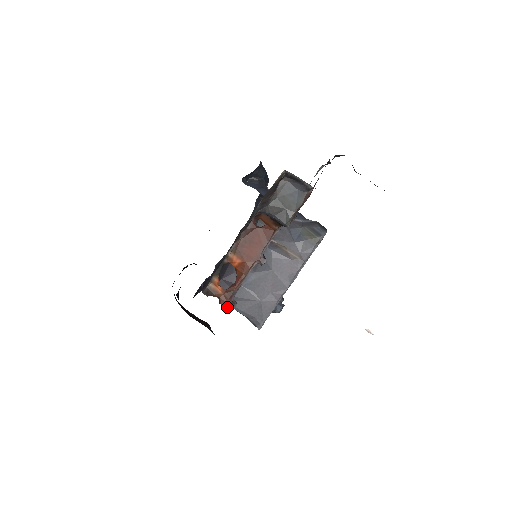
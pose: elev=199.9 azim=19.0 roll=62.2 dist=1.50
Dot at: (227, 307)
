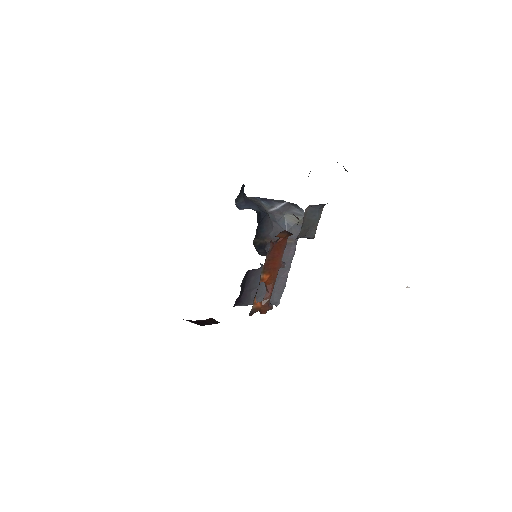
Dot at: (266, 312)
